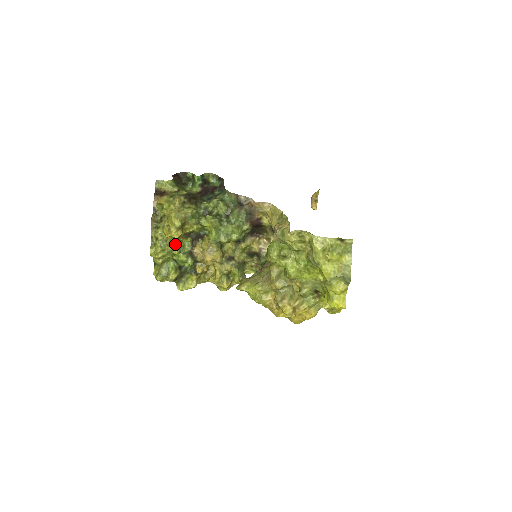
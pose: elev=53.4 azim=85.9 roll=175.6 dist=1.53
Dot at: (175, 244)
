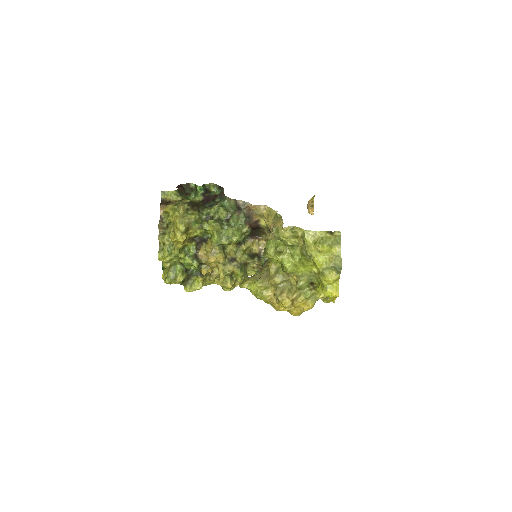
Dot at: (181, 248)
